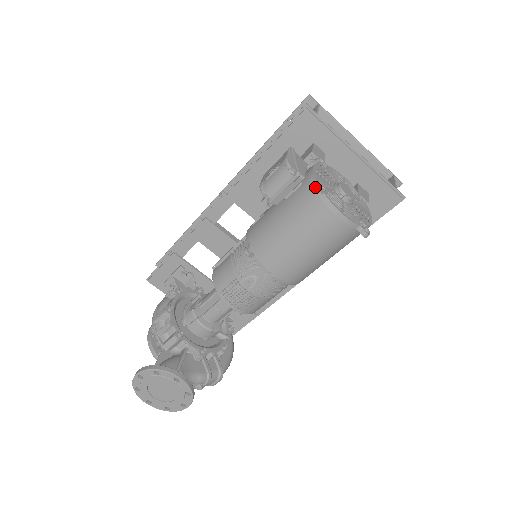
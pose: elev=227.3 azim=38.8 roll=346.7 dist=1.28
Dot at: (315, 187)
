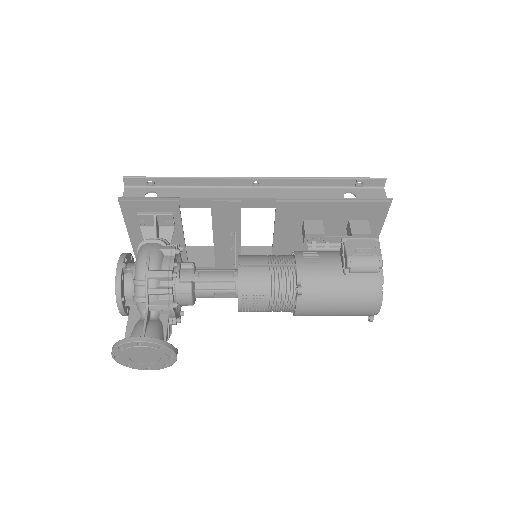
Dot at: (381, 286)
